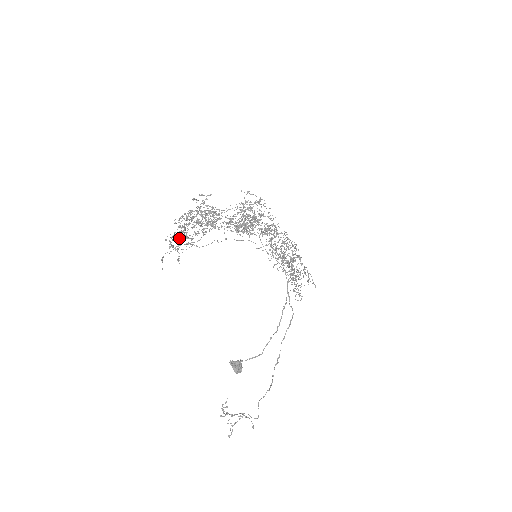
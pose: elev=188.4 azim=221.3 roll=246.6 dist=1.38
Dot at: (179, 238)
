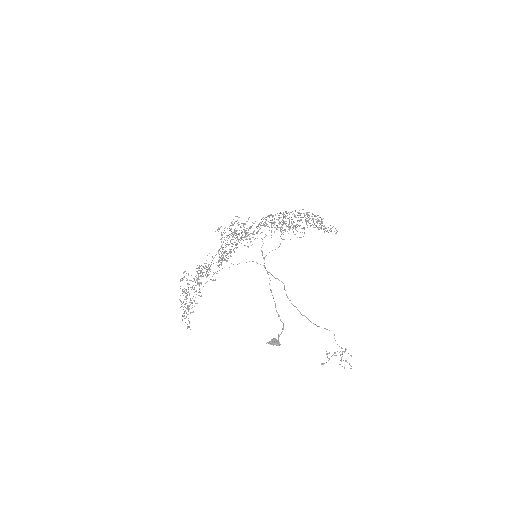
Dot at: (195, 303)
